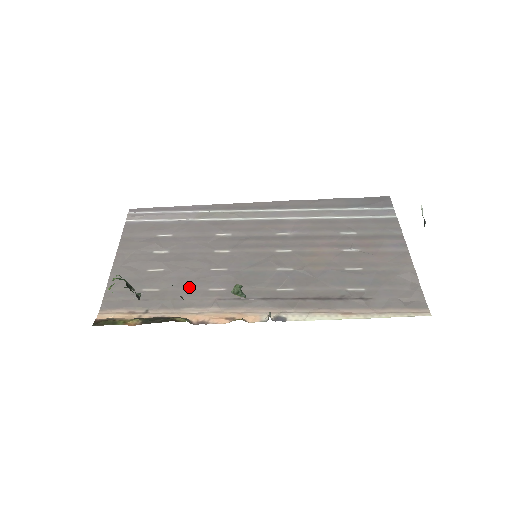
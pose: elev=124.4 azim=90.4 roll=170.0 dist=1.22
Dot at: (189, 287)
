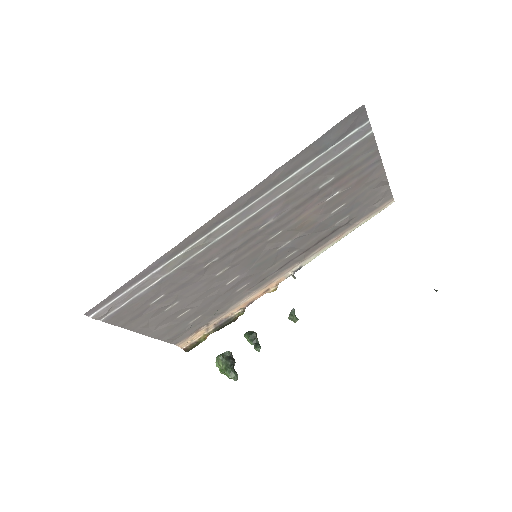
Dot at: (222, 301)
